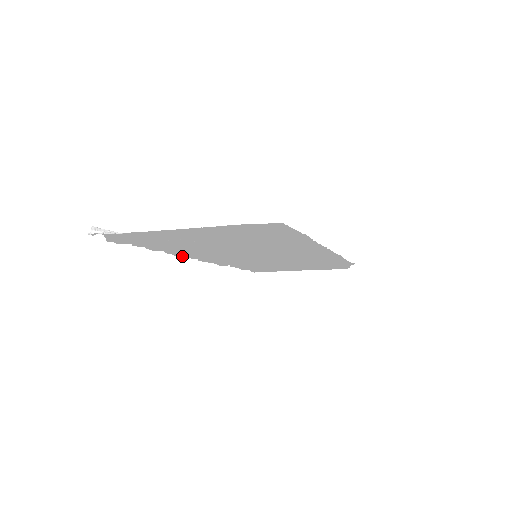
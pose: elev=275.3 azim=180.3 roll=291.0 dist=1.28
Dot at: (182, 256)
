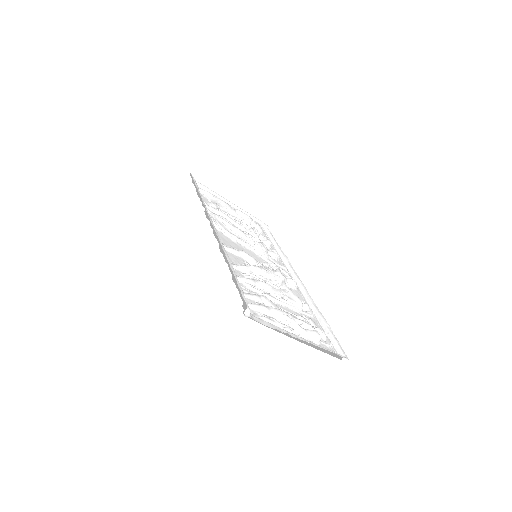
Dot at: occluded
